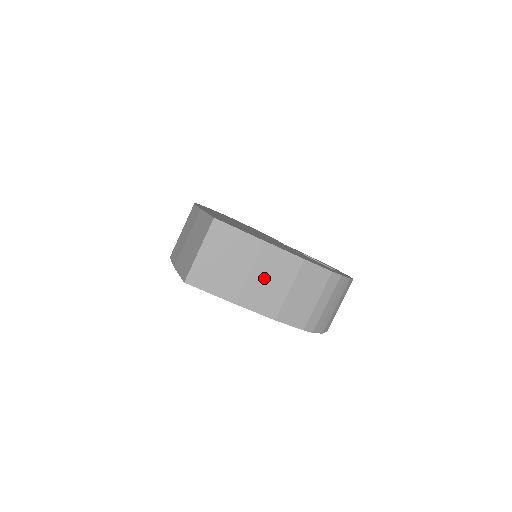
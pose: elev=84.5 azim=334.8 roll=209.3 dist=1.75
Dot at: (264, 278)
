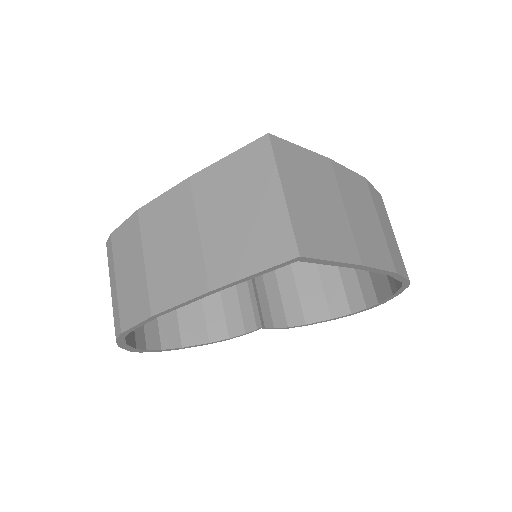
Dot at: (358, 214)
